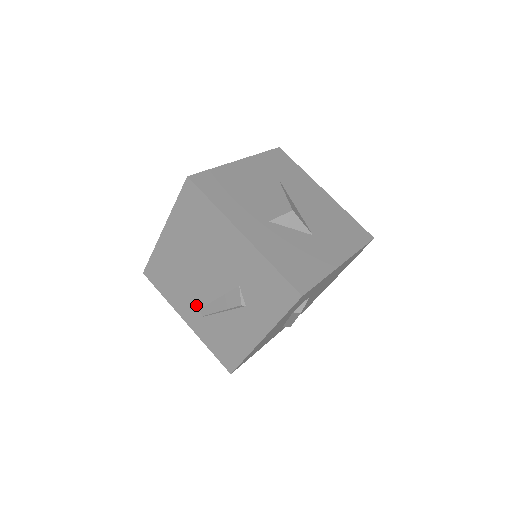
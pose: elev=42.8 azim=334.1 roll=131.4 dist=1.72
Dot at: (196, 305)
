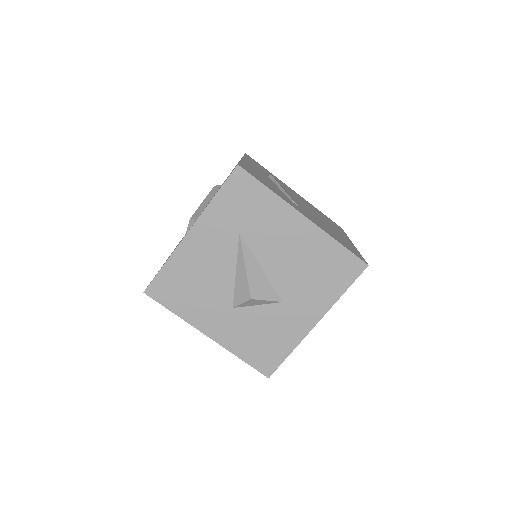
Dot at: occluded
